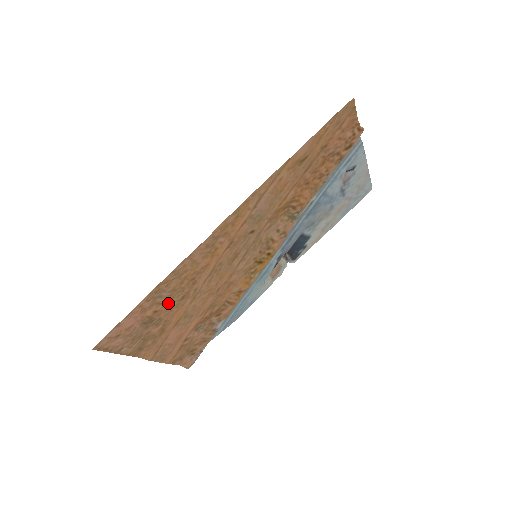
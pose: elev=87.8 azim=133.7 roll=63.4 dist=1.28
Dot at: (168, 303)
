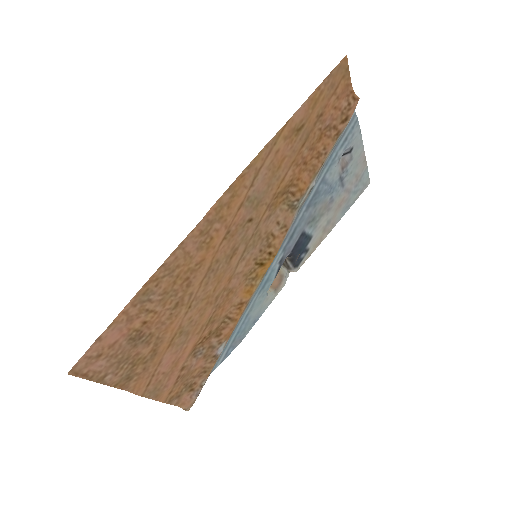
Dot at: (159, 311)
